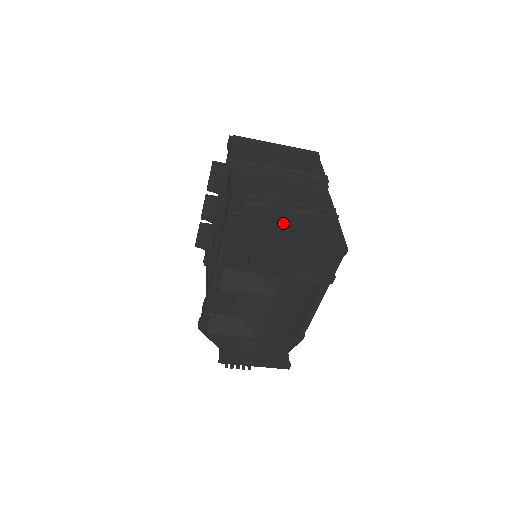
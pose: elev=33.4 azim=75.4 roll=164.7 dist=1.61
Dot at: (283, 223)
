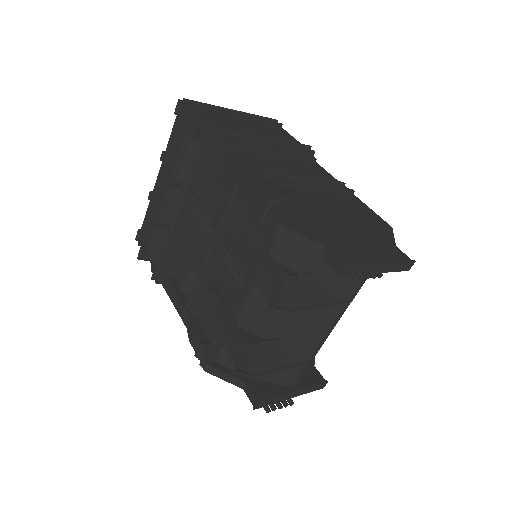
Dot at: (320, 205)
